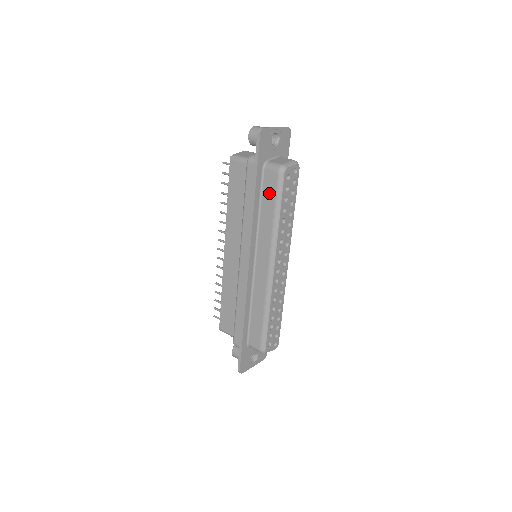
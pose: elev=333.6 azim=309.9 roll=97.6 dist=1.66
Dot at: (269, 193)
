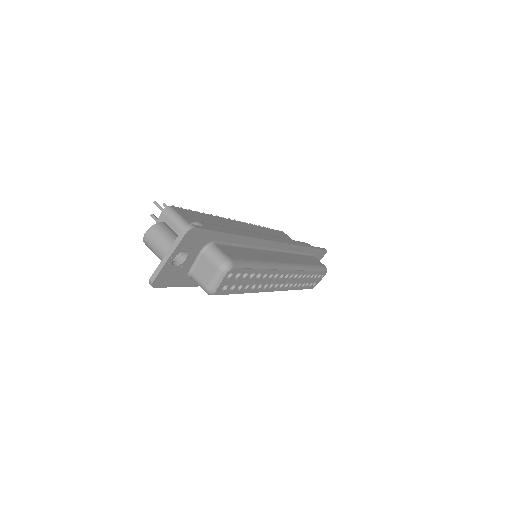
Dot at: occluded
